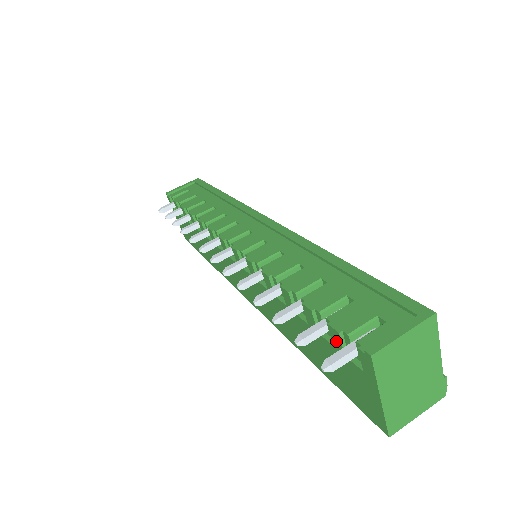
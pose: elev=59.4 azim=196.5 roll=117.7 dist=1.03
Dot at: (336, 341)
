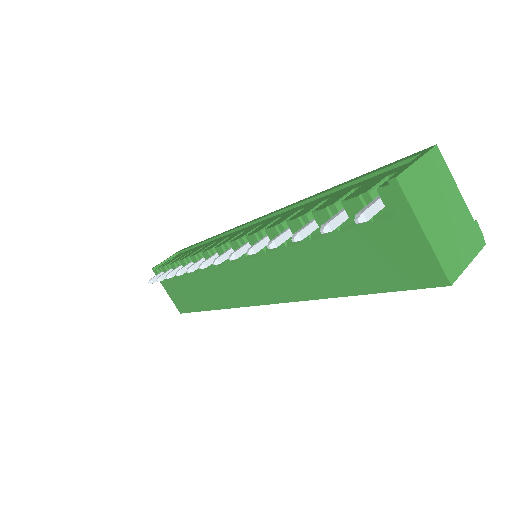
Dot at: occluded
